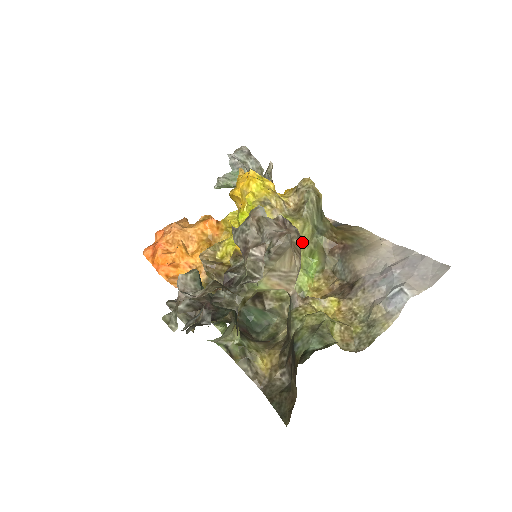
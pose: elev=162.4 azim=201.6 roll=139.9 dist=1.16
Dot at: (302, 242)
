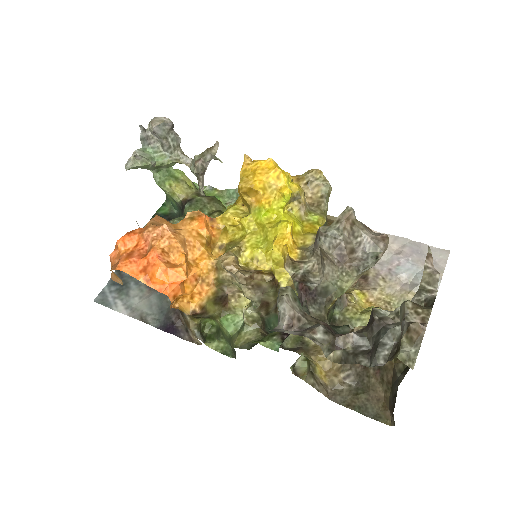
Dot at: occluded
